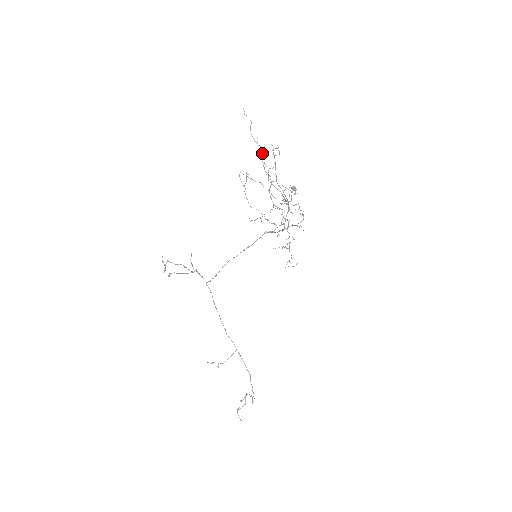
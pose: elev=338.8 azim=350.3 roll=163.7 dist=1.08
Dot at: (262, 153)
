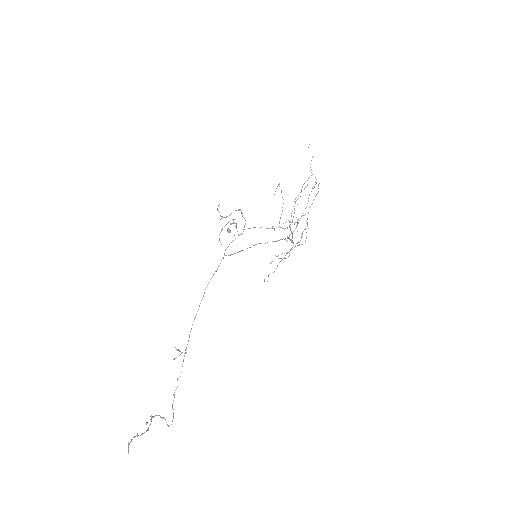
Dot at: (307, 180)
